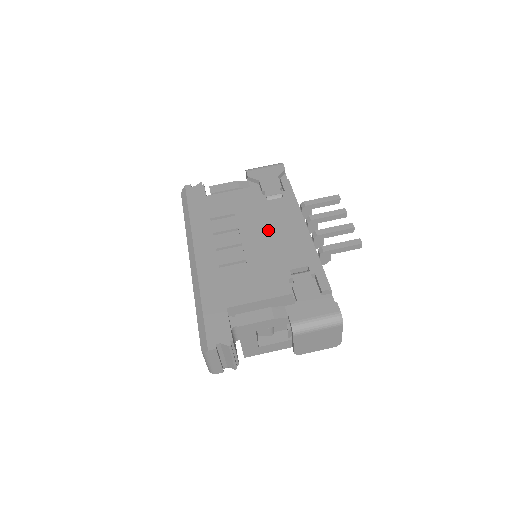
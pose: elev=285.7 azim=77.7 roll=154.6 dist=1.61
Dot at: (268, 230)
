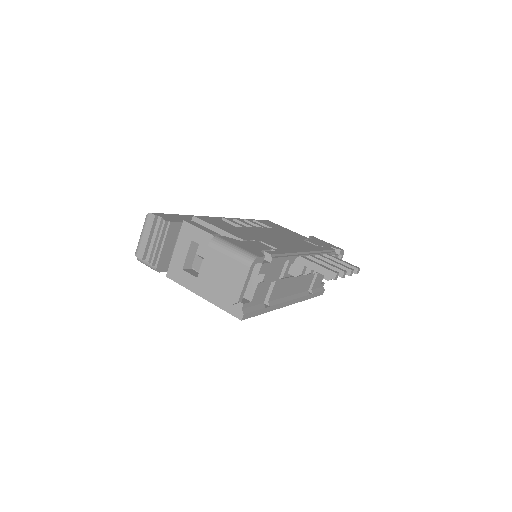
Dot at: (280, 237)
